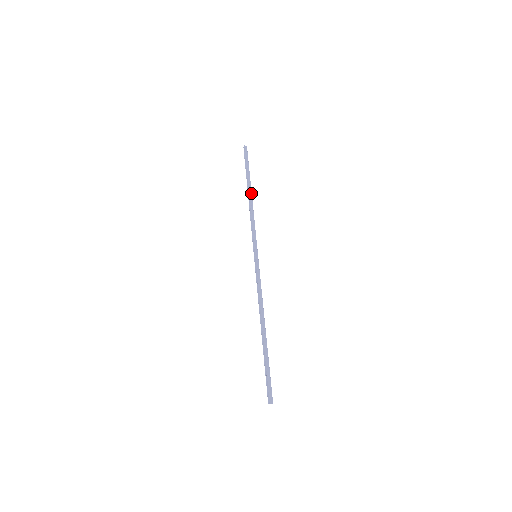
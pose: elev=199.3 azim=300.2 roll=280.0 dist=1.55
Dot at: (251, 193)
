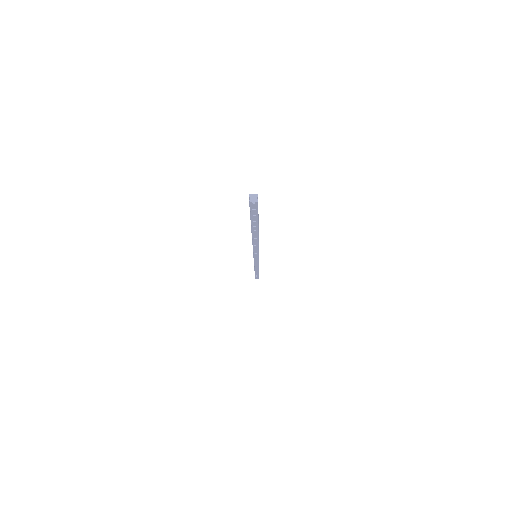
Dot at: occluded
